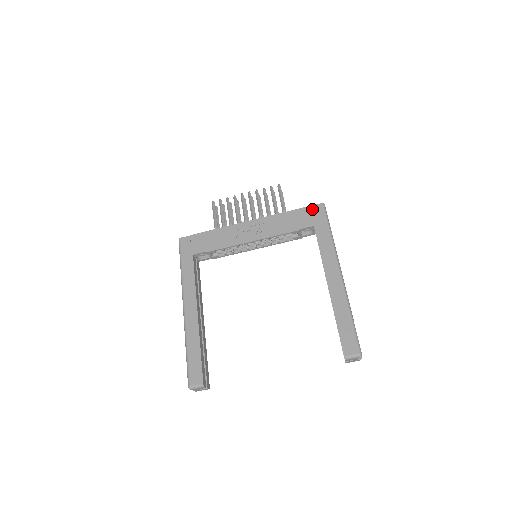
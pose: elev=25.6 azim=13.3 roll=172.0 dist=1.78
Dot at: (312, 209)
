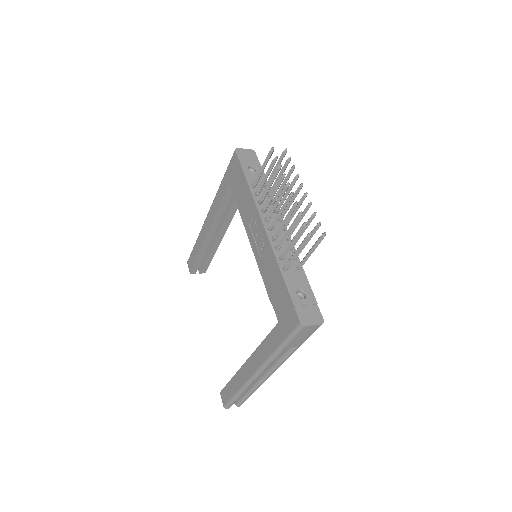
Dot at: (291, 311)
